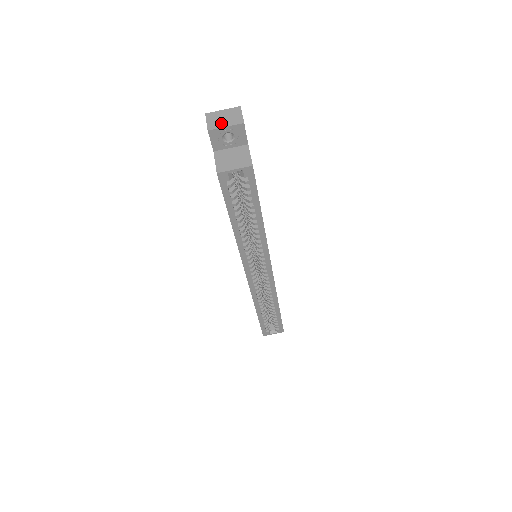
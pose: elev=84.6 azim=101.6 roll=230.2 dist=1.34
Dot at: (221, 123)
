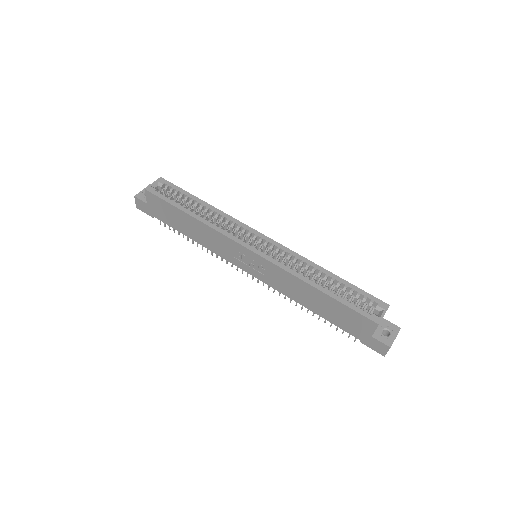
Dot at: occluded
